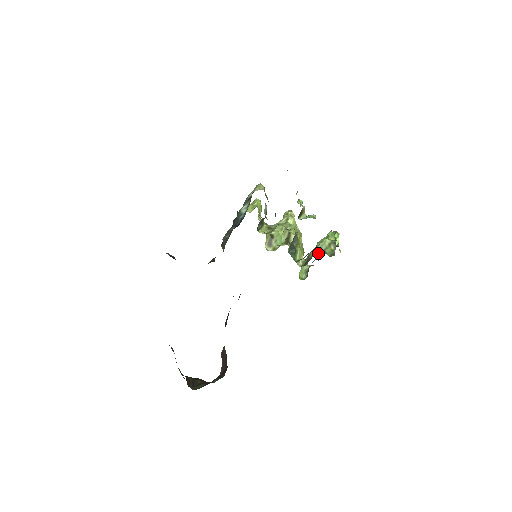
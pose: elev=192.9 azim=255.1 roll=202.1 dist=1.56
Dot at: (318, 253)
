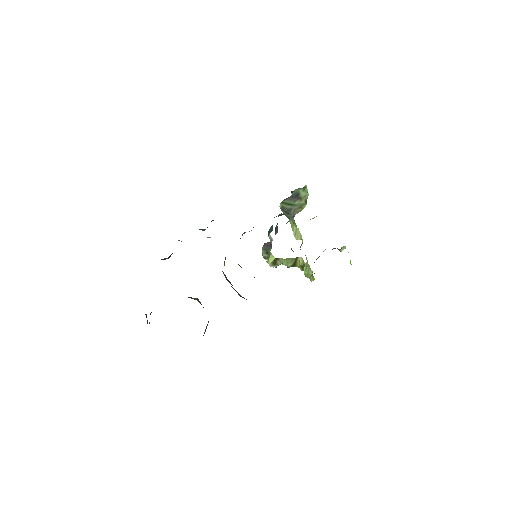
Dot at: occluded
